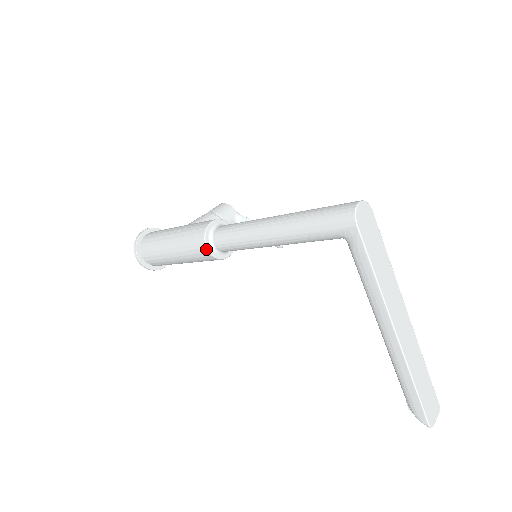
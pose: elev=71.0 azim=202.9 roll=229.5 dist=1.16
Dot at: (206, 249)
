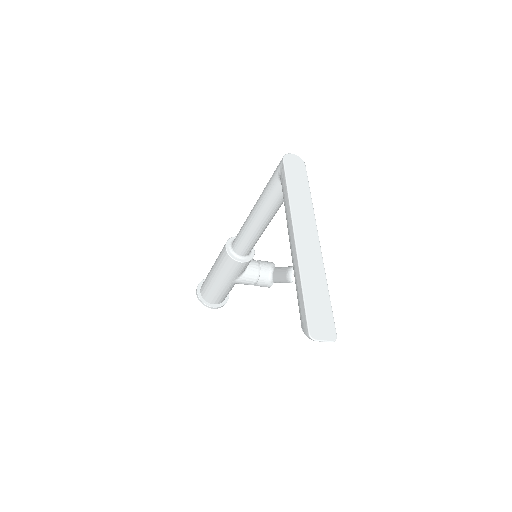
Dot at: (225, 247)
